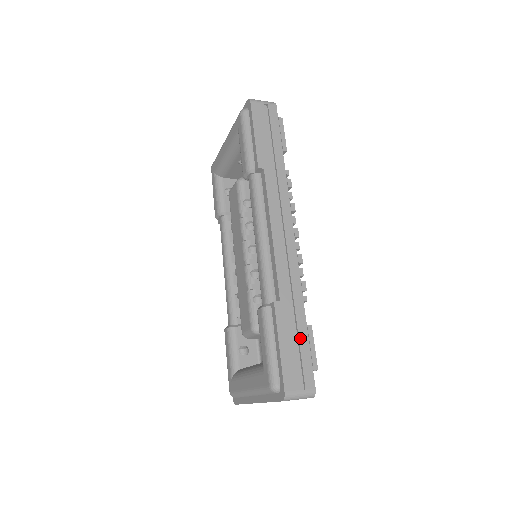
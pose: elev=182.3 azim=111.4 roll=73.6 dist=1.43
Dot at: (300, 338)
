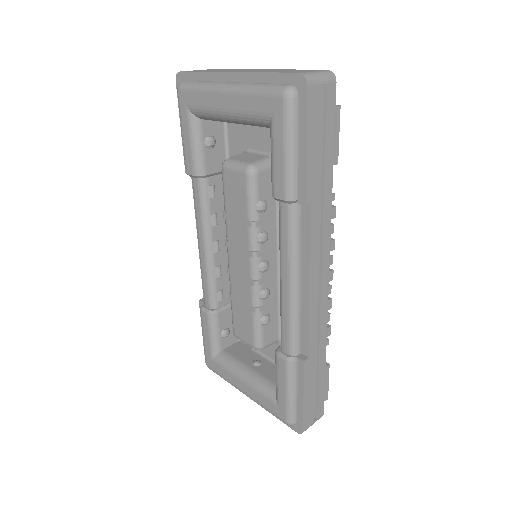
Dot at: (319, 381)
